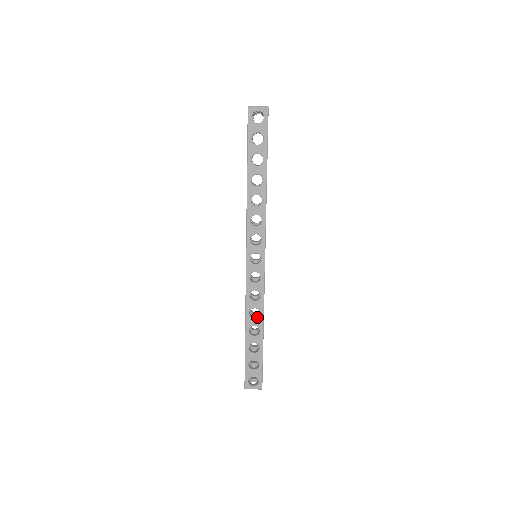
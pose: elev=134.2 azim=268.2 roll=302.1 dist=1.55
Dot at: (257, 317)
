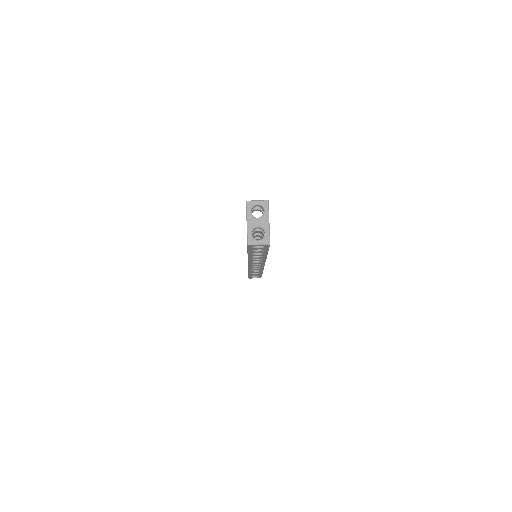
Dot at: (257, 272)
